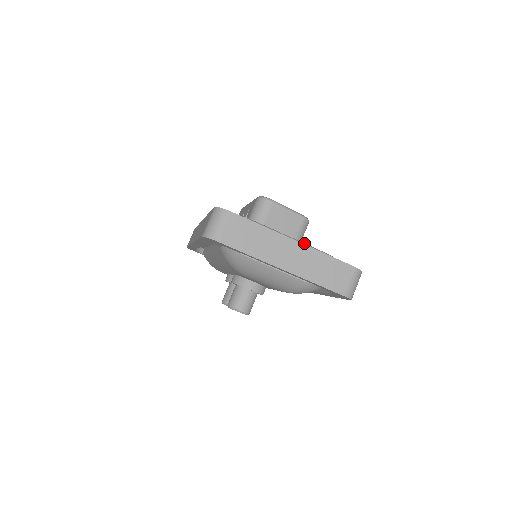
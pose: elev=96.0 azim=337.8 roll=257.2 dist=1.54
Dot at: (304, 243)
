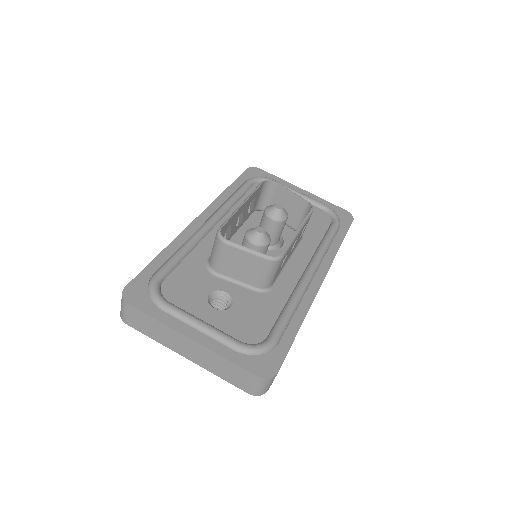
Dot at: (215, 332)
